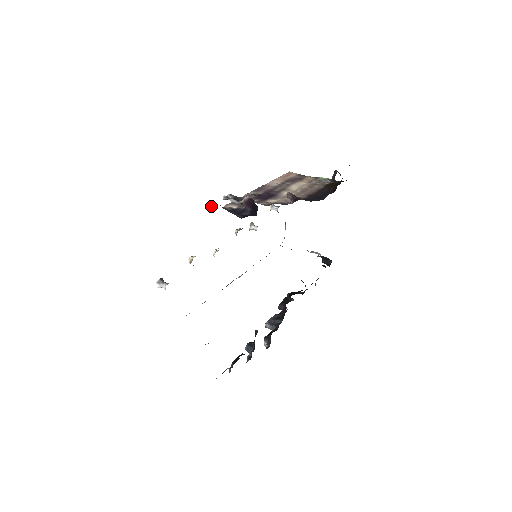
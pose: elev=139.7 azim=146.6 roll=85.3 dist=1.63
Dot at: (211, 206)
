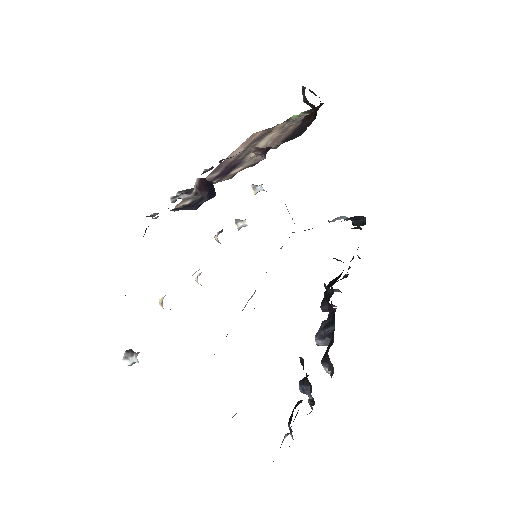
Dot at: (155, 217)
